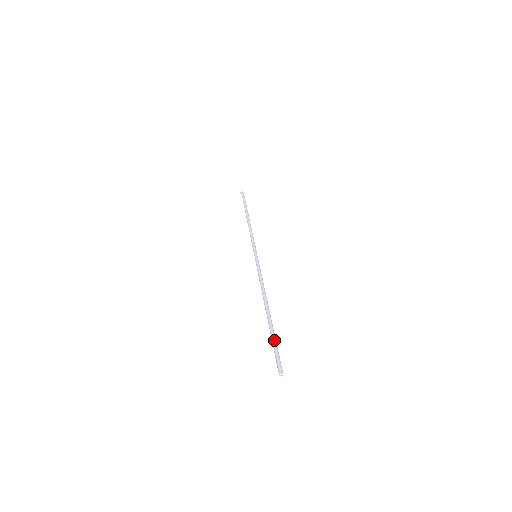
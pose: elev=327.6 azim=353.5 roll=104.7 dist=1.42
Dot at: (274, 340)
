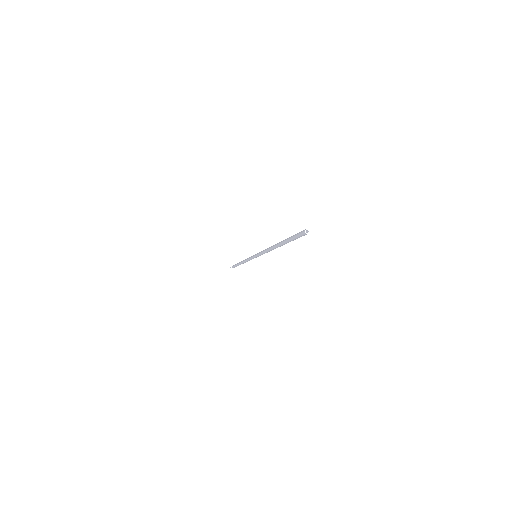
Dot at: occluded
